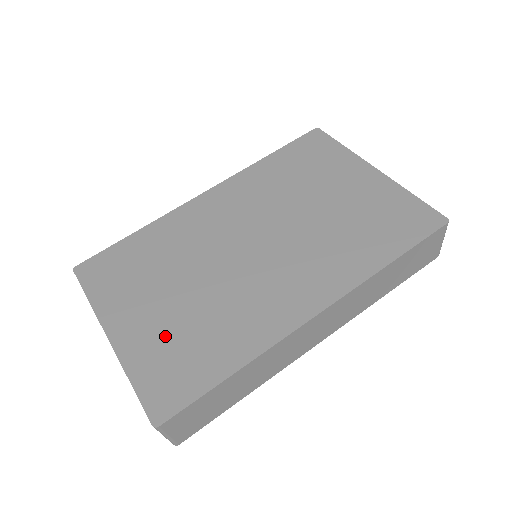
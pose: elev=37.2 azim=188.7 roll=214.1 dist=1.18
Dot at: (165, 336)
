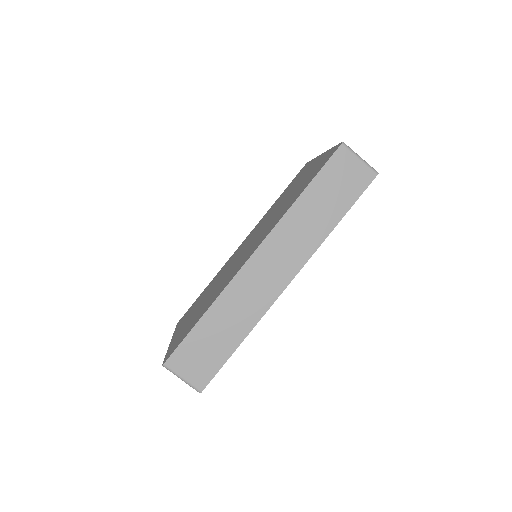
Dot at: (189, 322)
